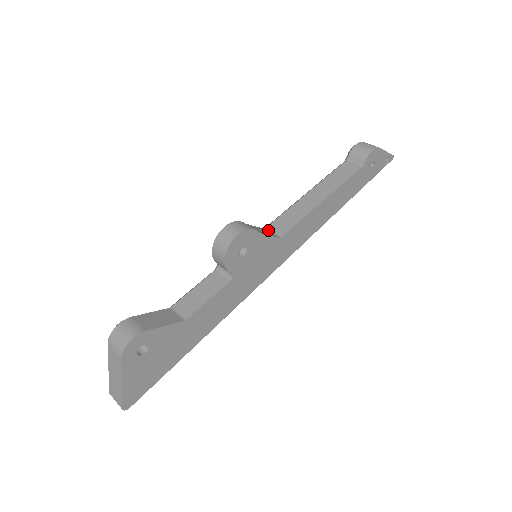
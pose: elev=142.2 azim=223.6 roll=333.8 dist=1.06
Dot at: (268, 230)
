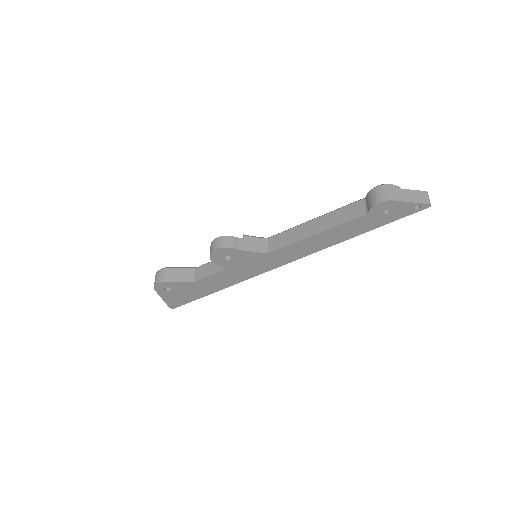
Dot at: (267, 242)
